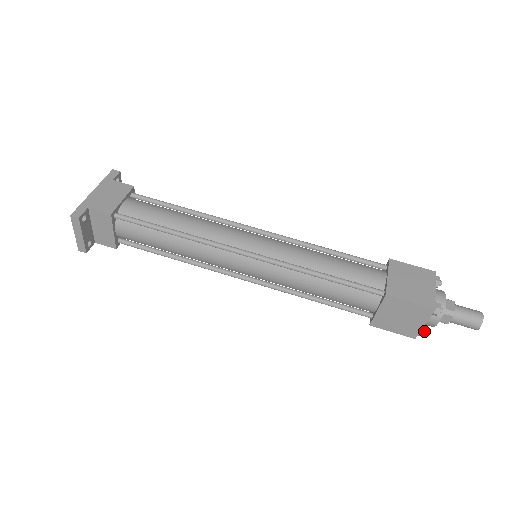
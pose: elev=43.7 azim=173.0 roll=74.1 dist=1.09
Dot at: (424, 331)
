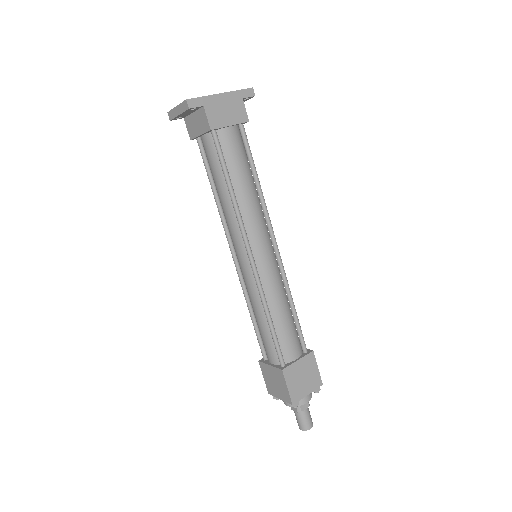
Dot at: (277, 398)
